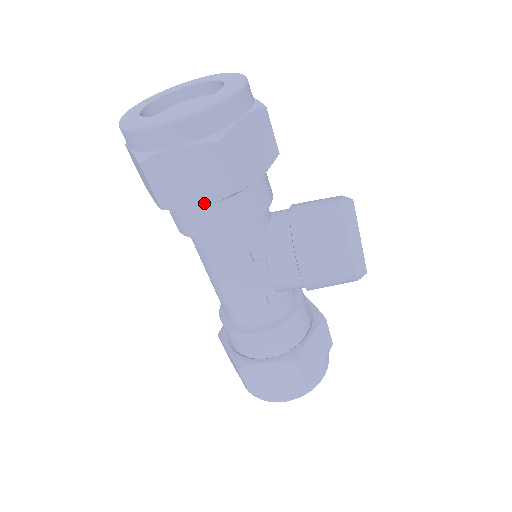
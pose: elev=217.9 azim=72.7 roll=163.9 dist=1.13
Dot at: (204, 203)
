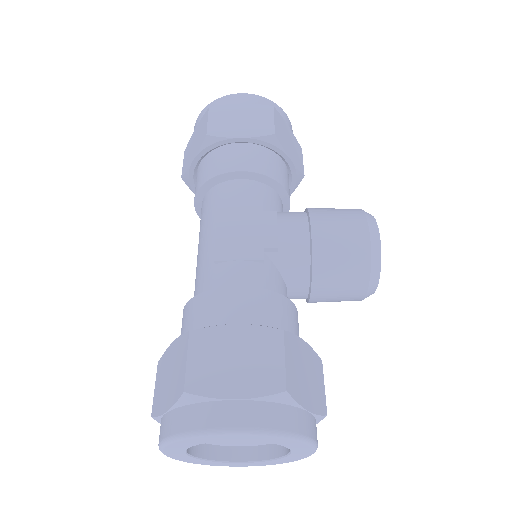
Dot at: (245, 136)
